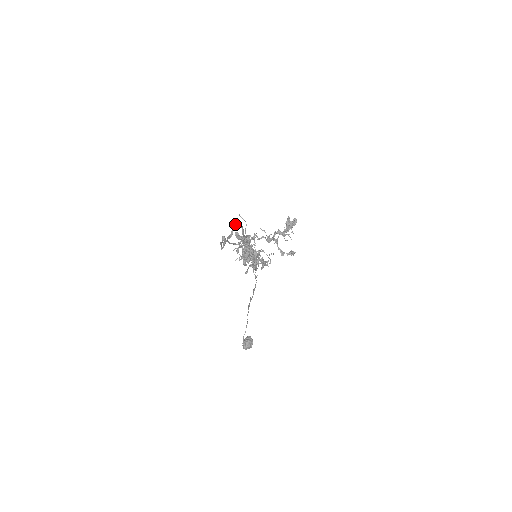
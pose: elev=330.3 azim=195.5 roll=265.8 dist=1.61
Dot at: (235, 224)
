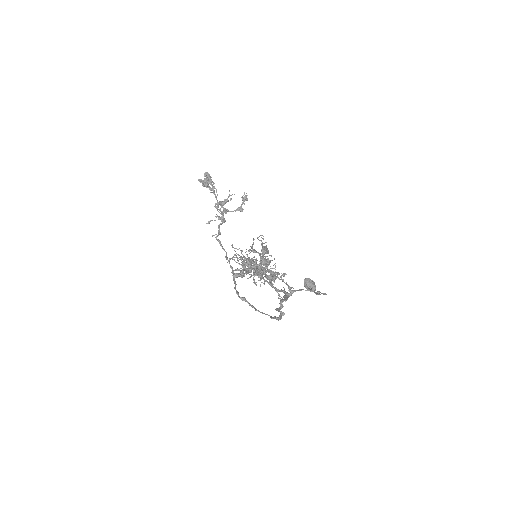
Dot at: occluded
